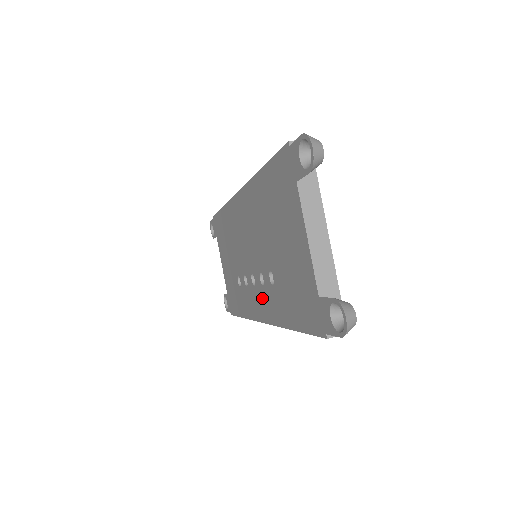
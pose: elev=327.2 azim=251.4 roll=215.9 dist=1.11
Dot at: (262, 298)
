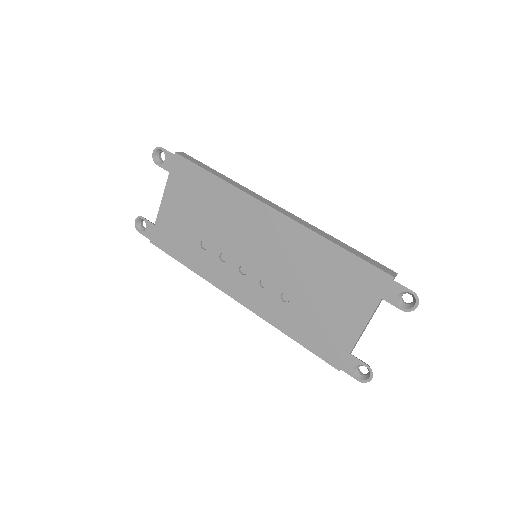
Dot at: (252, 291)
